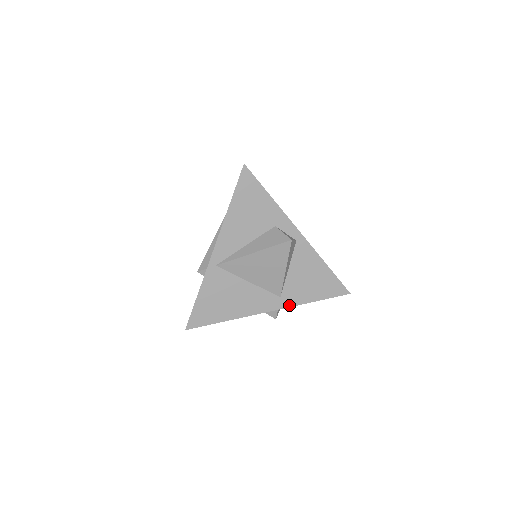
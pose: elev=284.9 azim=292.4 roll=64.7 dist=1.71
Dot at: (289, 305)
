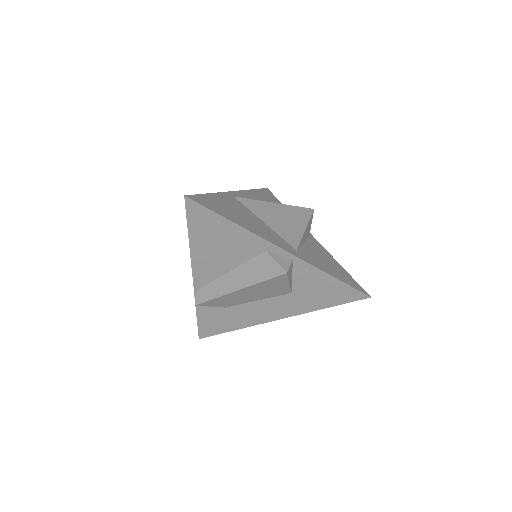
Dot at: (306, 261)
